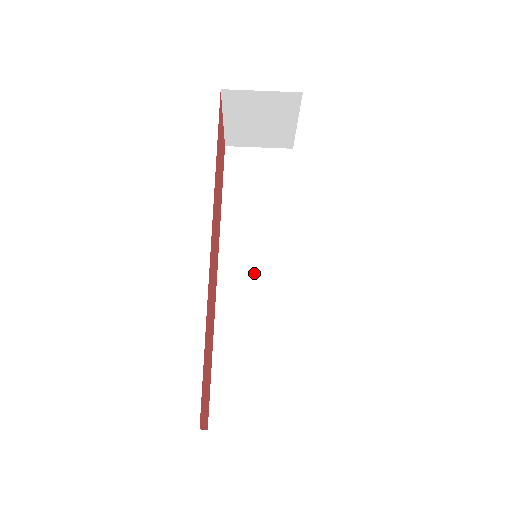
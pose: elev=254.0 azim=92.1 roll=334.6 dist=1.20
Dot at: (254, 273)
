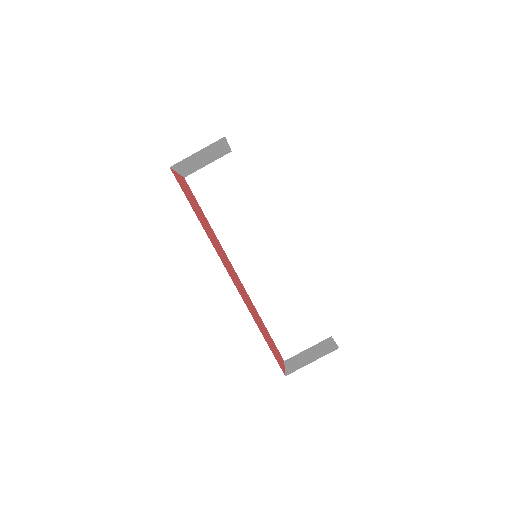
Dot at: (257, 257)
